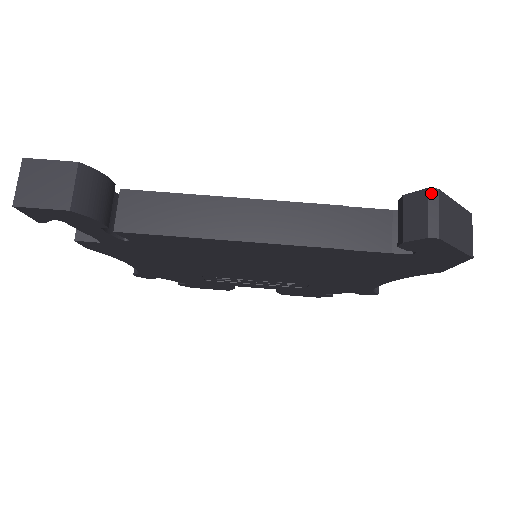
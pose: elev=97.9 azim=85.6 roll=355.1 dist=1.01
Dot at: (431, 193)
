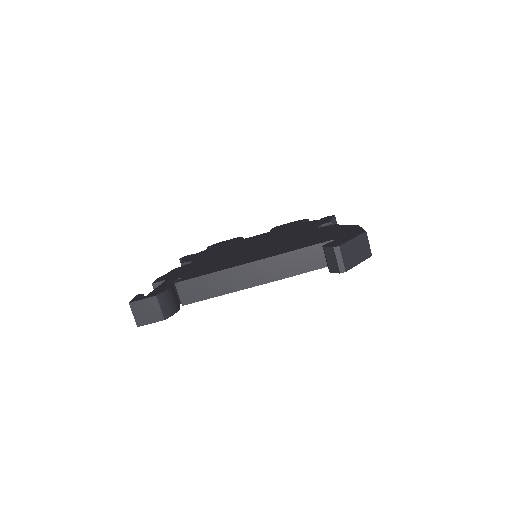
Dot at: (336, 250)
